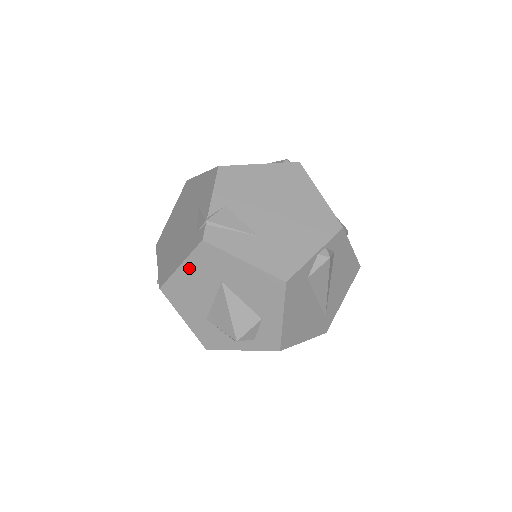
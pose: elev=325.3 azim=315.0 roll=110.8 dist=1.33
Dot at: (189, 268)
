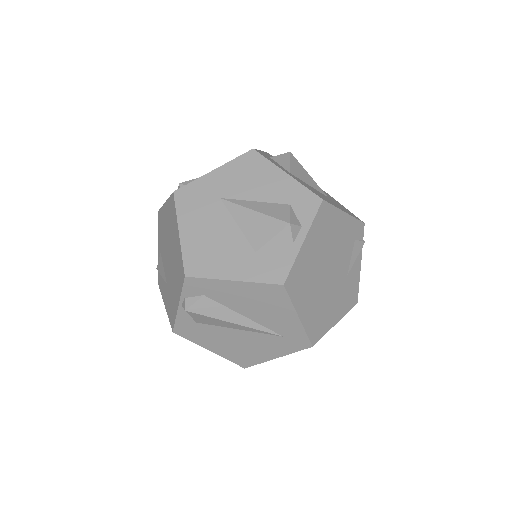
Dot at: occluded
